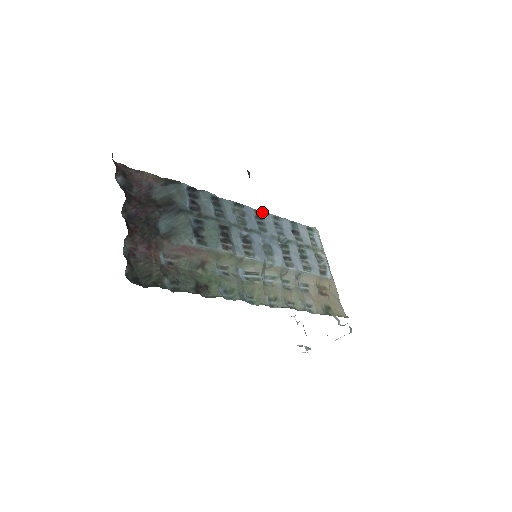
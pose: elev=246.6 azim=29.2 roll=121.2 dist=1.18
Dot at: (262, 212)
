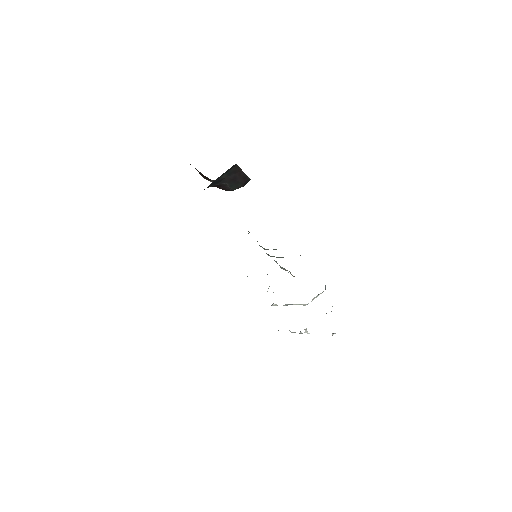
Dot at: occluded
